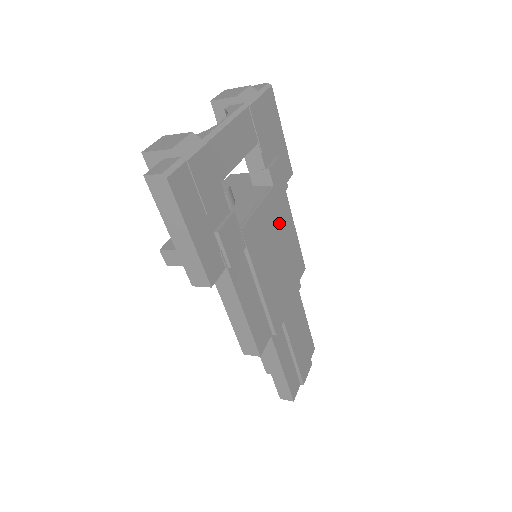
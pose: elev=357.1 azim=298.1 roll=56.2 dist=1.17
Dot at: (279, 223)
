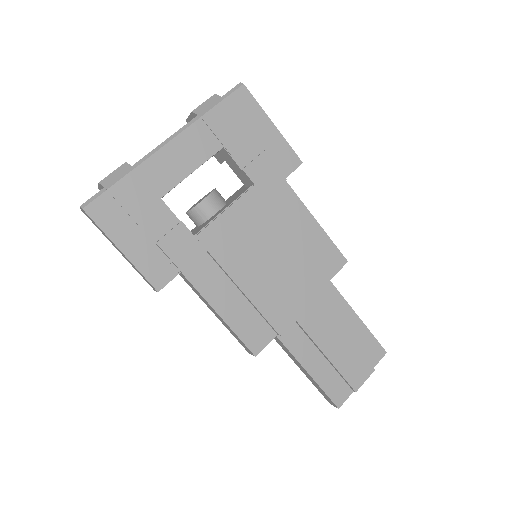
Dot at: (271, 220)
